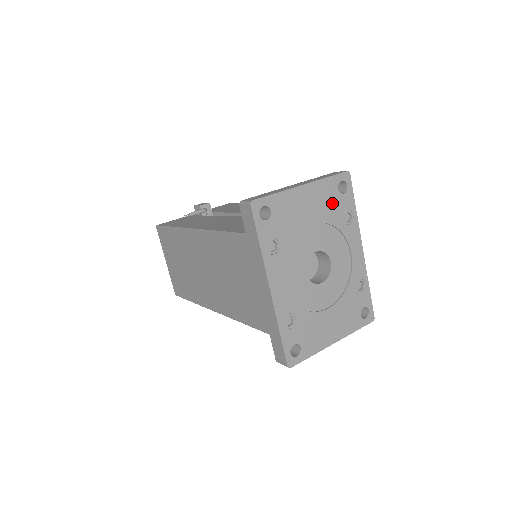
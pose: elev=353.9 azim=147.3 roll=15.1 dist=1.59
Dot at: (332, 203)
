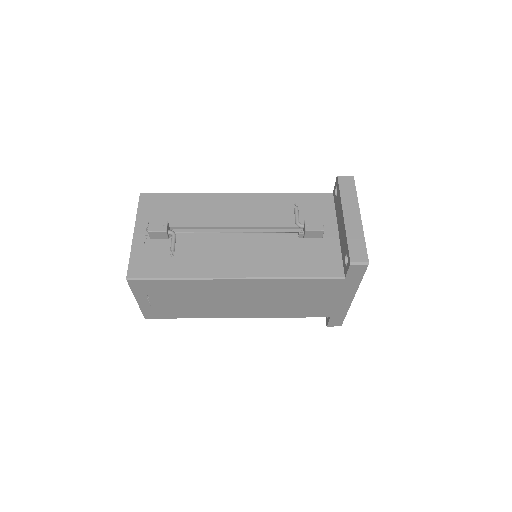
Dot at: occluded
